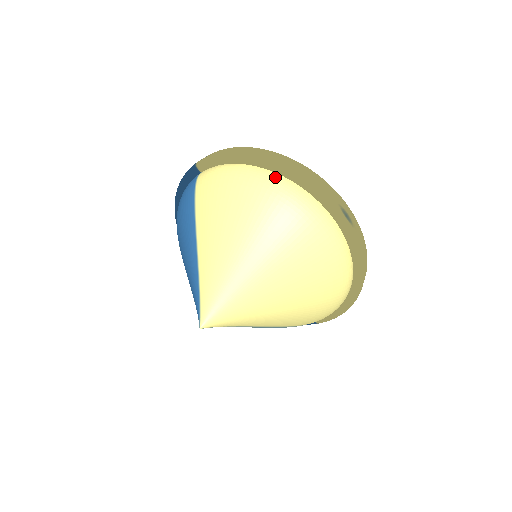
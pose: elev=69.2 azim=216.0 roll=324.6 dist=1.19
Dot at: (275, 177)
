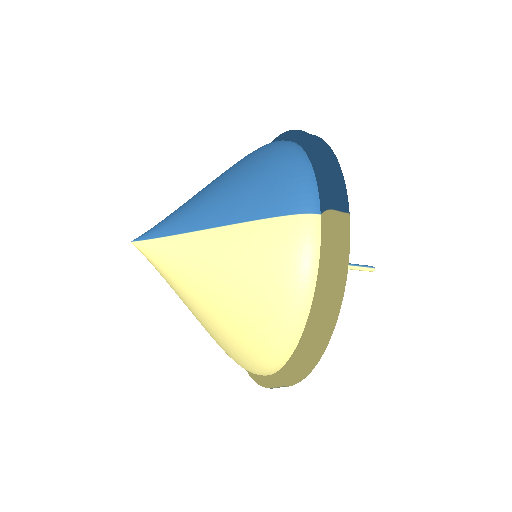
Dot at: (293, 337)
